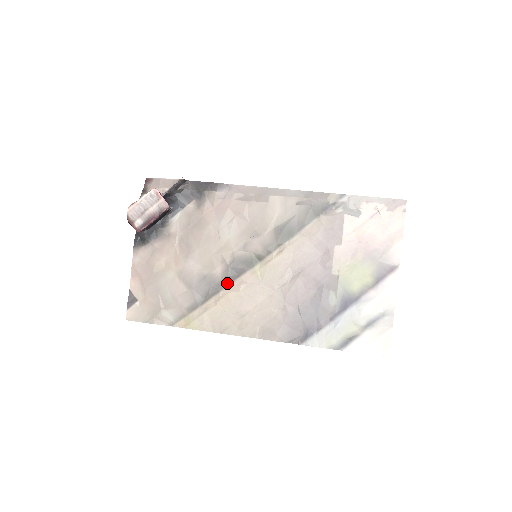
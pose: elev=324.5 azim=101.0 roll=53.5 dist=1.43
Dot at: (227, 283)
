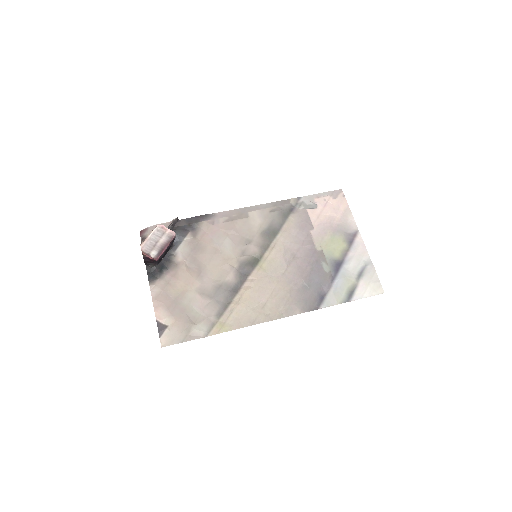
Dot at: (241, 284)
